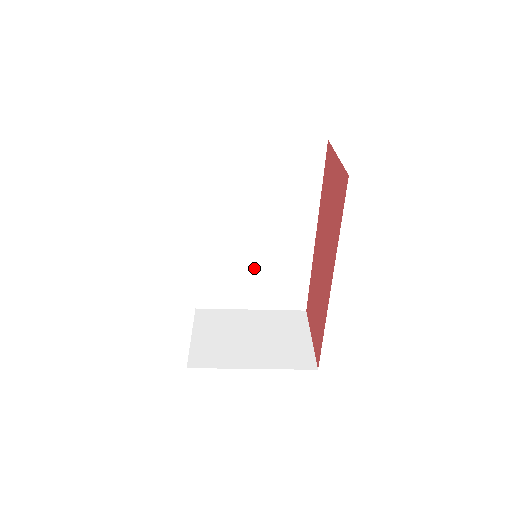
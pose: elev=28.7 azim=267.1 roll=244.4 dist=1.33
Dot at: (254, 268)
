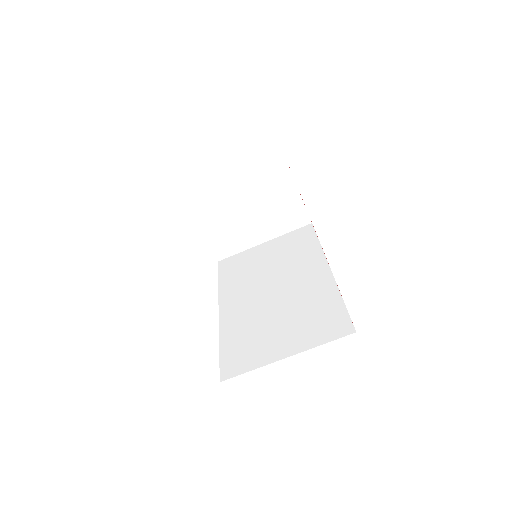
Dot at: (279, 316)
